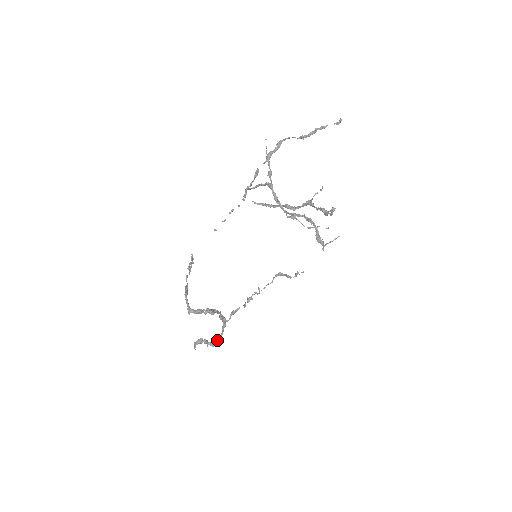
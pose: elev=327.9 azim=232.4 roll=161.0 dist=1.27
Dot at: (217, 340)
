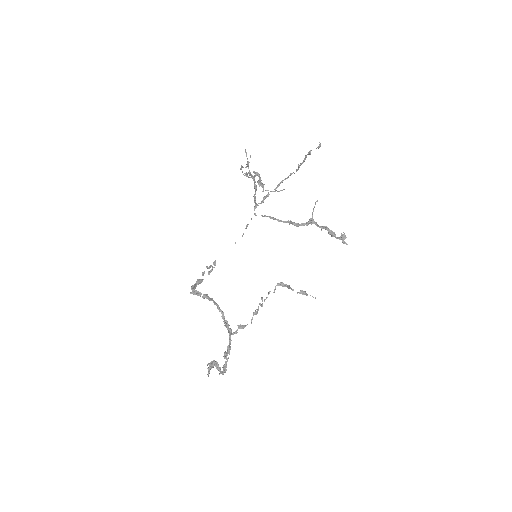
Dot at: (225, 362)
